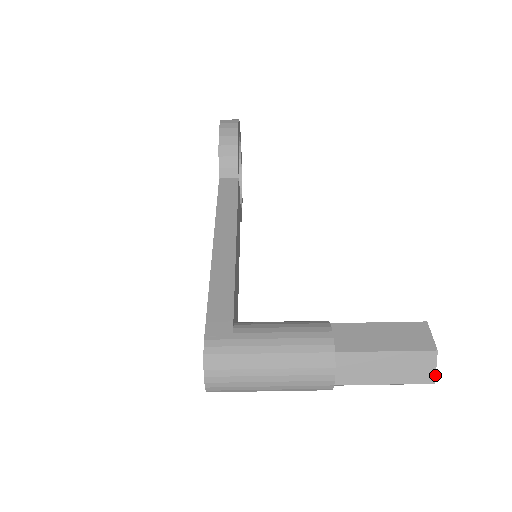
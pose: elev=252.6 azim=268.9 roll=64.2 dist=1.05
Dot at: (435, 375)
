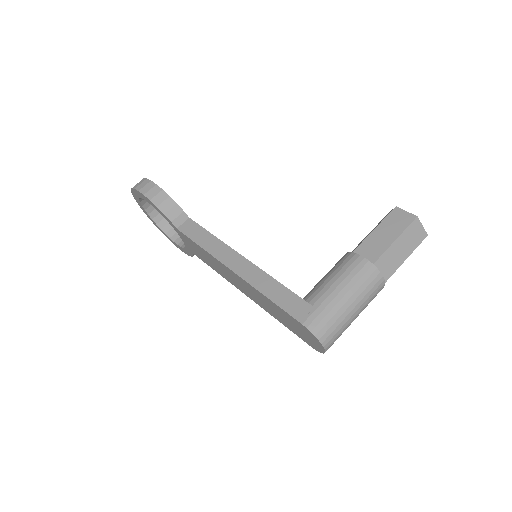
Dot at: (425, 231)
